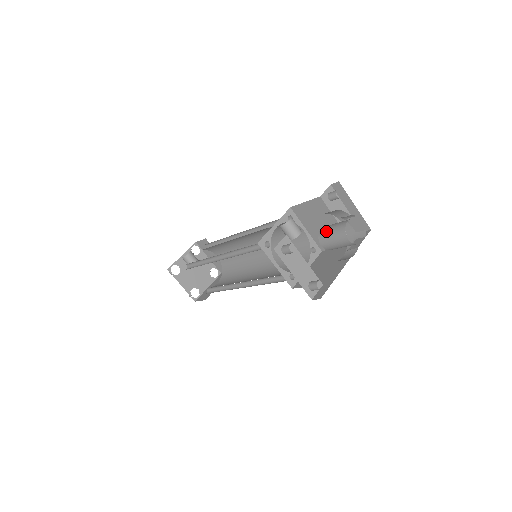
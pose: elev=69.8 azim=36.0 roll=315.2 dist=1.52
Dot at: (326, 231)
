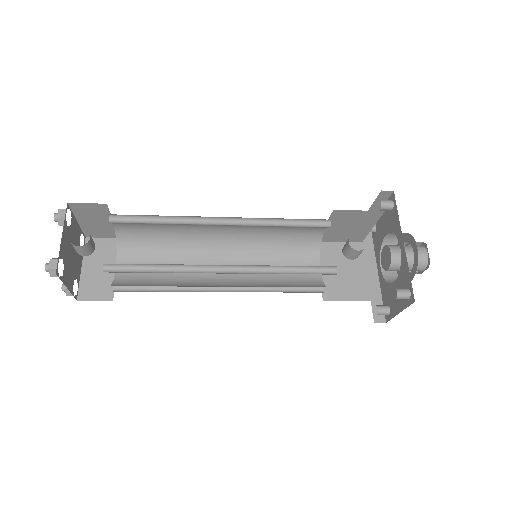
Dot at: occluded
